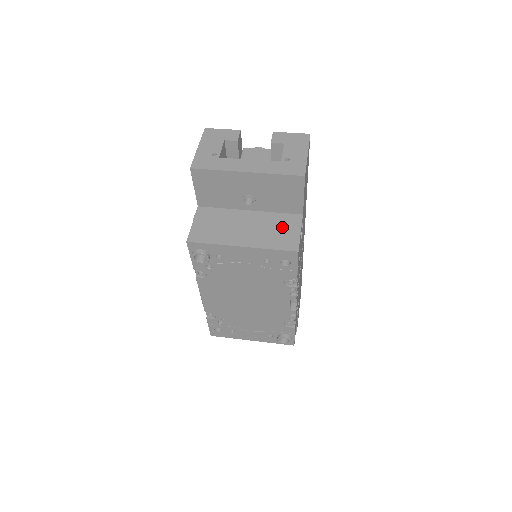
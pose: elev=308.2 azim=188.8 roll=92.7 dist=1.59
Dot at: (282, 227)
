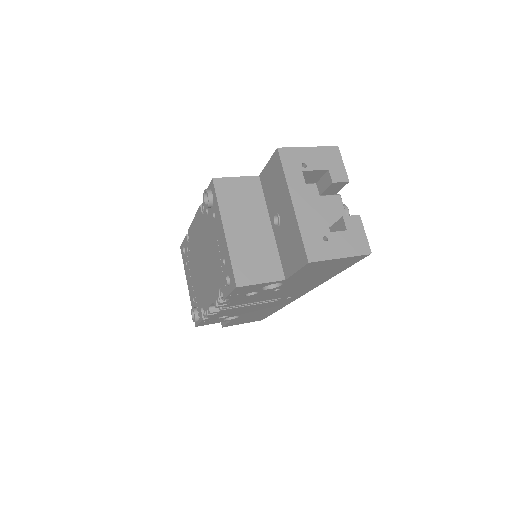
Dot at: (262, 263)
